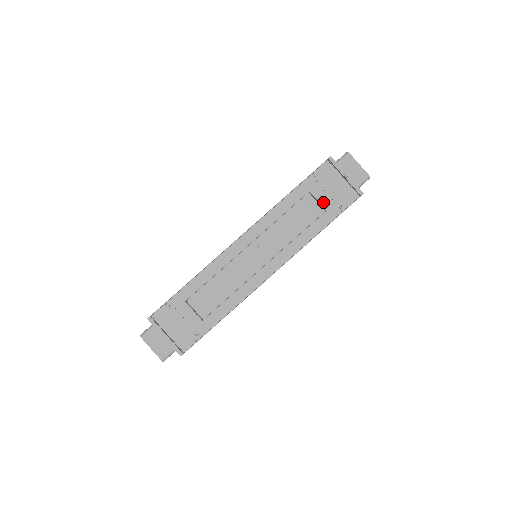
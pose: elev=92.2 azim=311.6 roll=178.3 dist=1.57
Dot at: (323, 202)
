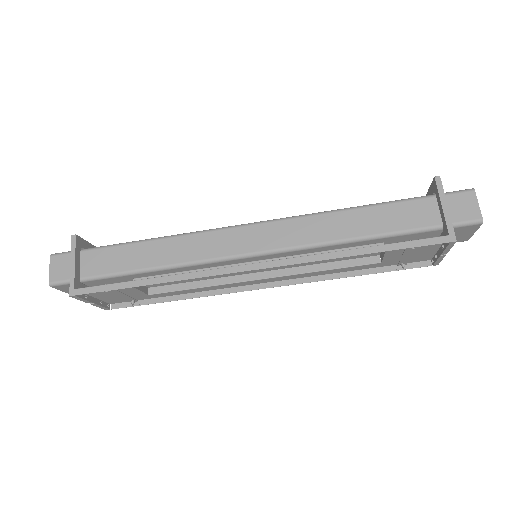
Dot at: (388, 258)
